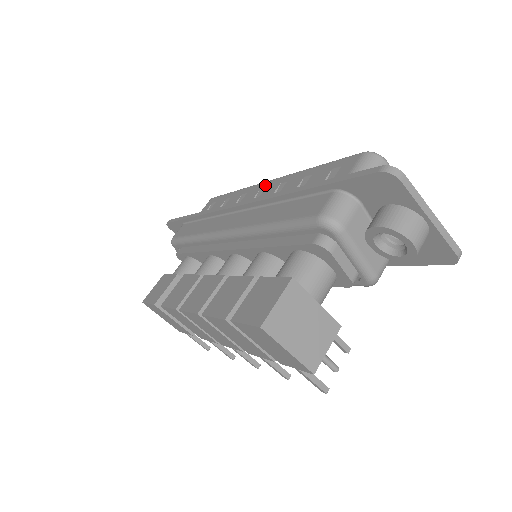
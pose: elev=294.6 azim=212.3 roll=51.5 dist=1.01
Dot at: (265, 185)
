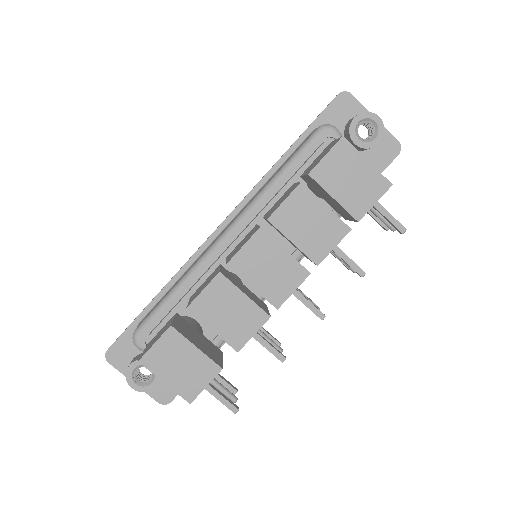
Dot at: occluded
